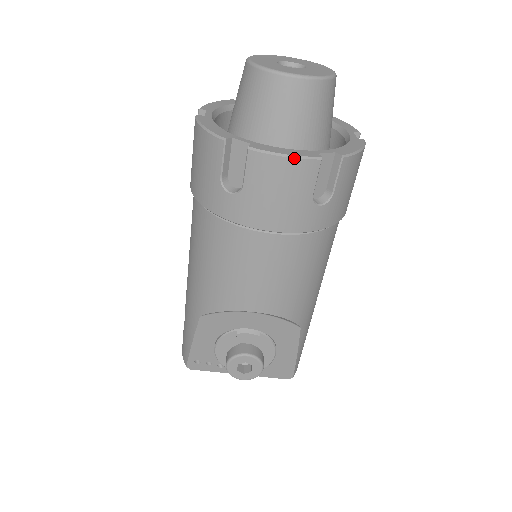
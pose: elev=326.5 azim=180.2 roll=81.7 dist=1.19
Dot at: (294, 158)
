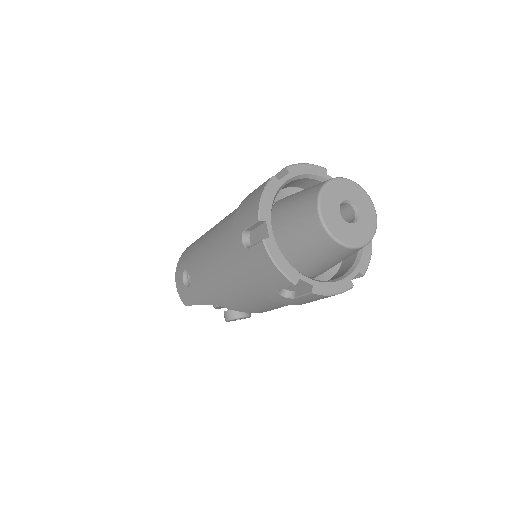
Dot at: occluded
